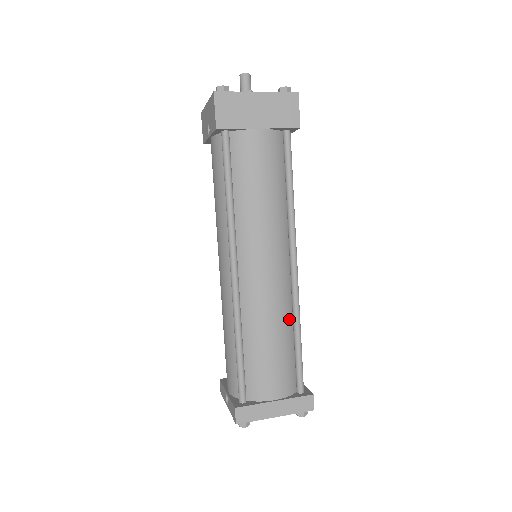
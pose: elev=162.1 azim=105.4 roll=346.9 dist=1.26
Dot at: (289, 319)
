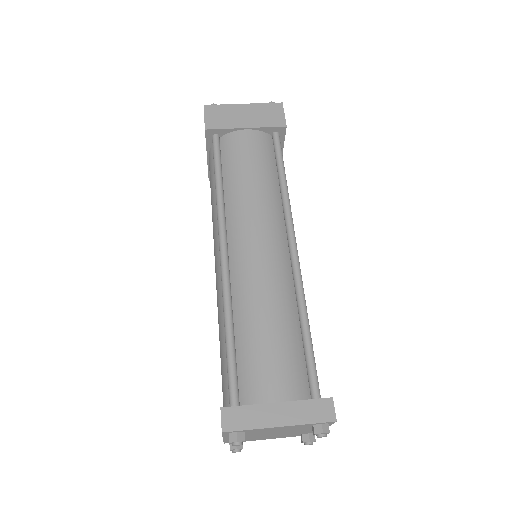
Dot at: (292, 304)
